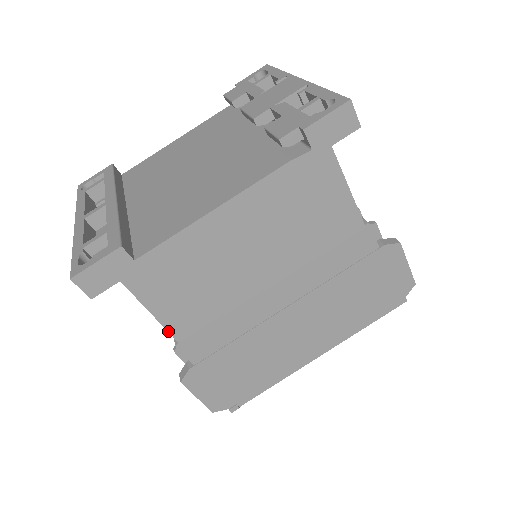
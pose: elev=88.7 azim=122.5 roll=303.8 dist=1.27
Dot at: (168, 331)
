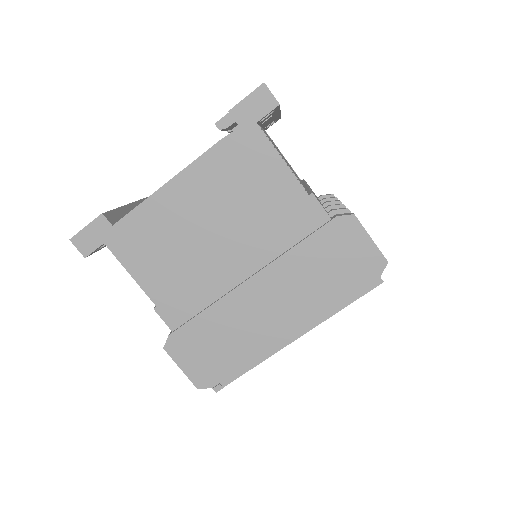
Dot at: (146, 293)
